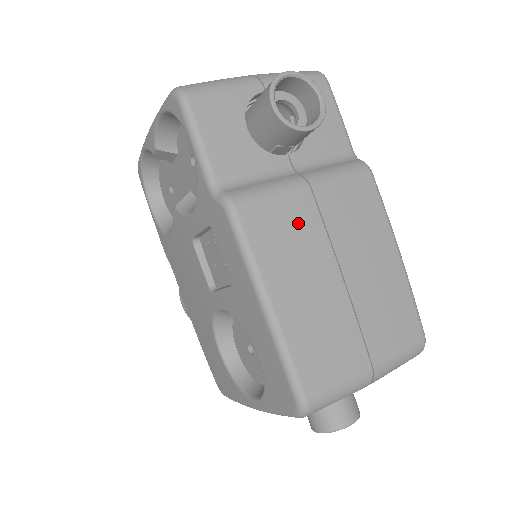
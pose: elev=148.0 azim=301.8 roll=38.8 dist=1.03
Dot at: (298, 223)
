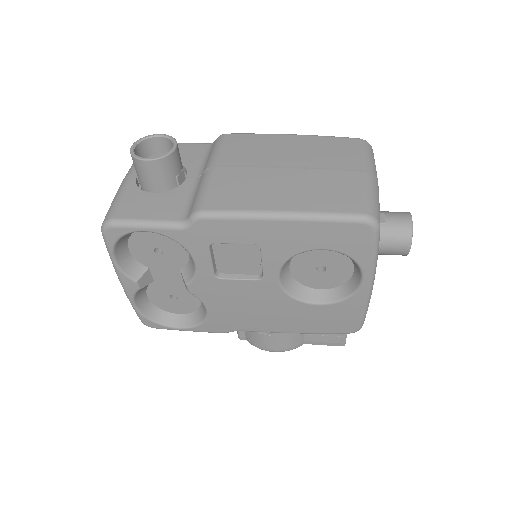
Dot at: (235, 180)
